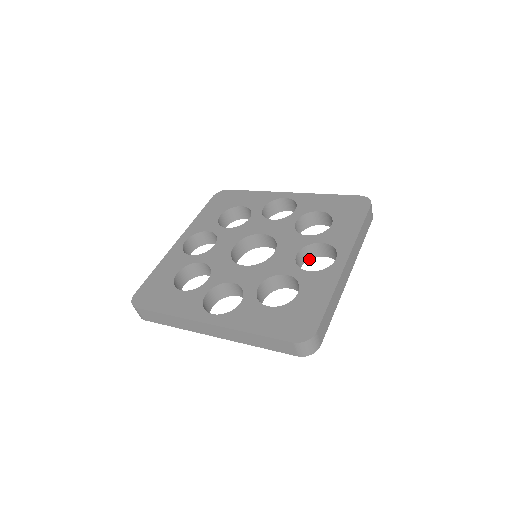
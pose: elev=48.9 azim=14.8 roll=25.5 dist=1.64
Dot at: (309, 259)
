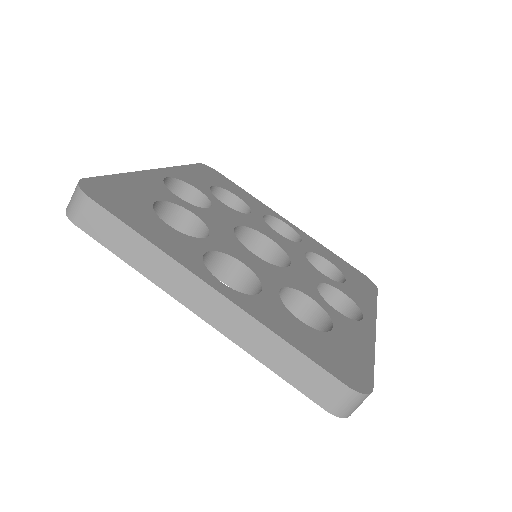
Dot at: occluded
